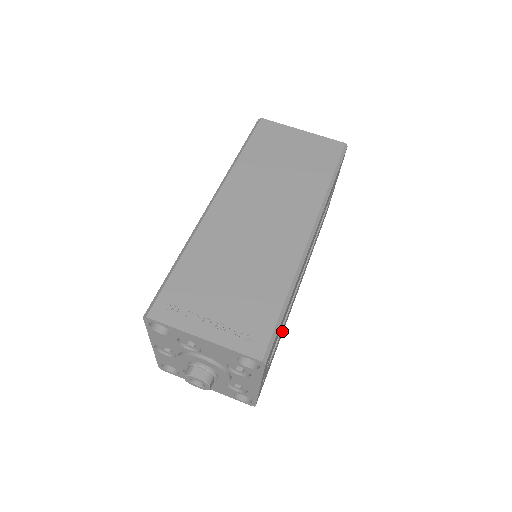
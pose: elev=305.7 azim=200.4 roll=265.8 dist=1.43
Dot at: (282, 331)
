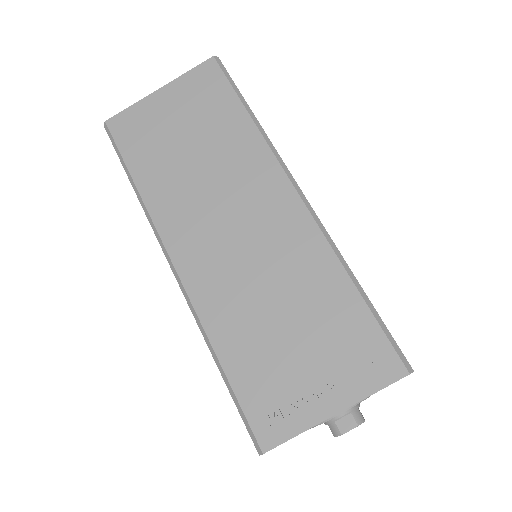
Dot at: occluded
